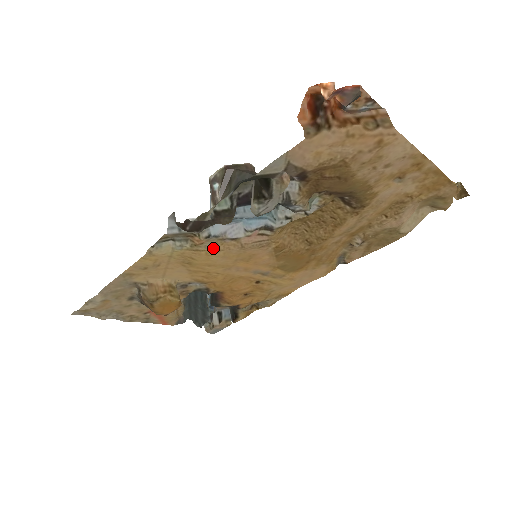
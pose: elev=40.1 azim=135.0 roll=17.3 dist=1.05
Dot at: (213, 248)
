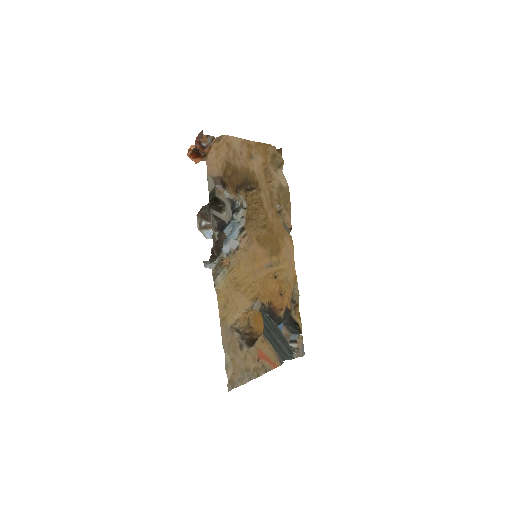
Dot at: (236, 262)
